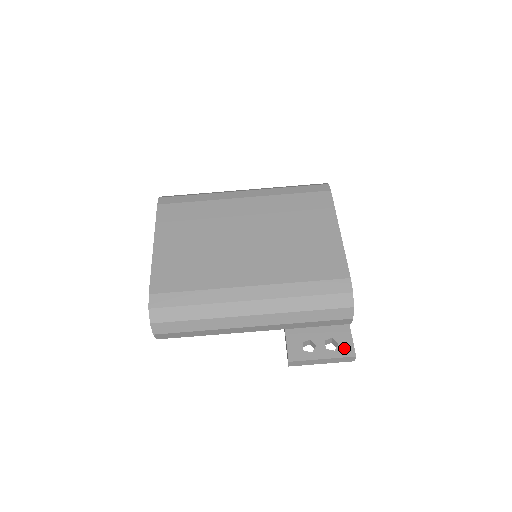
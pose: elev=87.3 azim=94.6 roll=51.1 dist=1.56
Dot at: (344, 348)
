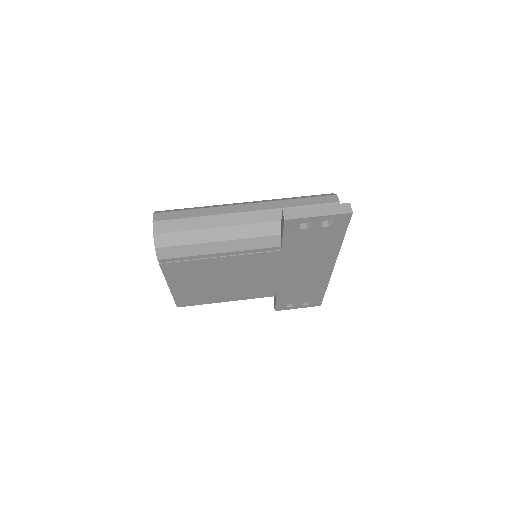
Dot at: occluded
